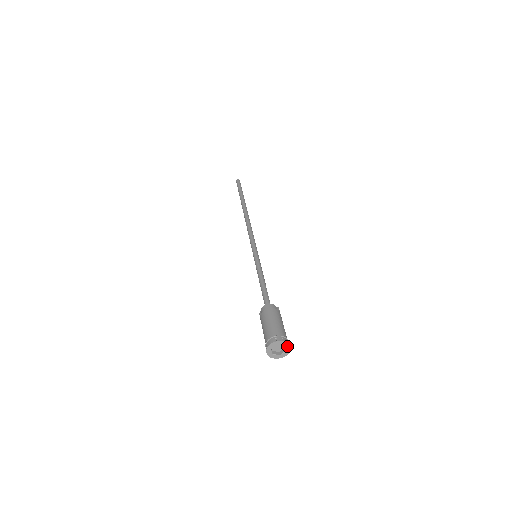
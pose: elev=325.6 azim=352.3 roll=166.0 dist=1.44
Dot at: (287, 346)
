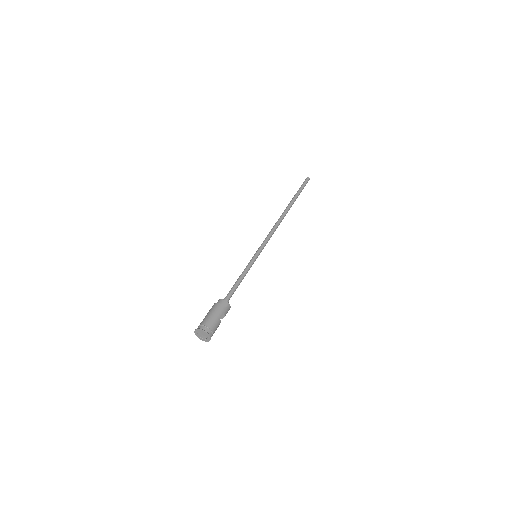
Dot at: (206, 334)
